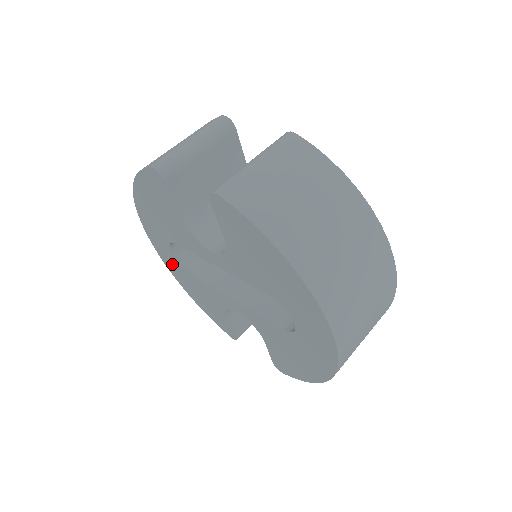
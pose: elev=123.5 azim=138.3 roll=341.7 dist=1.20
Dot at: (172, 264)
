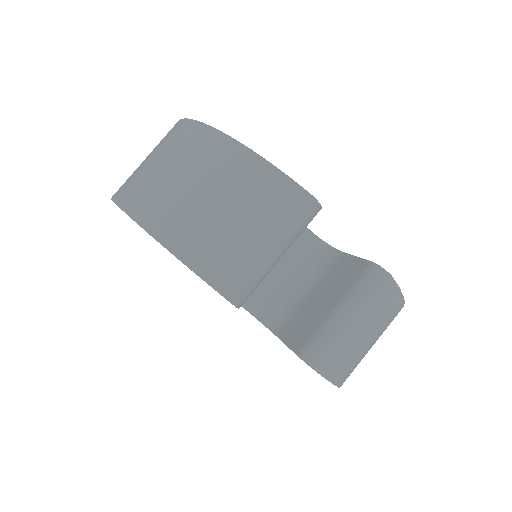
Dot at: occluded
